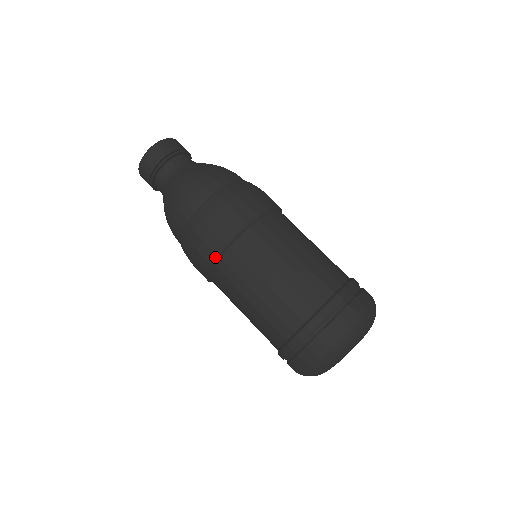
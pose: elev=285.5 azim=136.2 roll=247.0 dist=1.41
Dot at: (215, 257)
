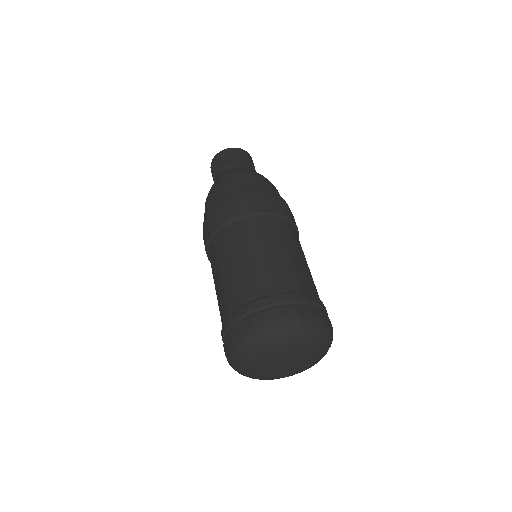
Dot at: (206, 253)
